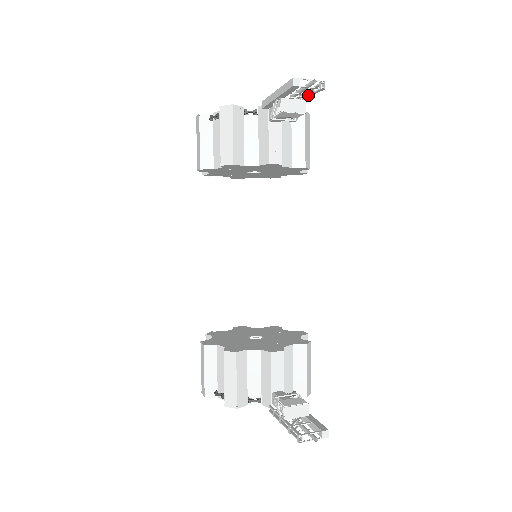
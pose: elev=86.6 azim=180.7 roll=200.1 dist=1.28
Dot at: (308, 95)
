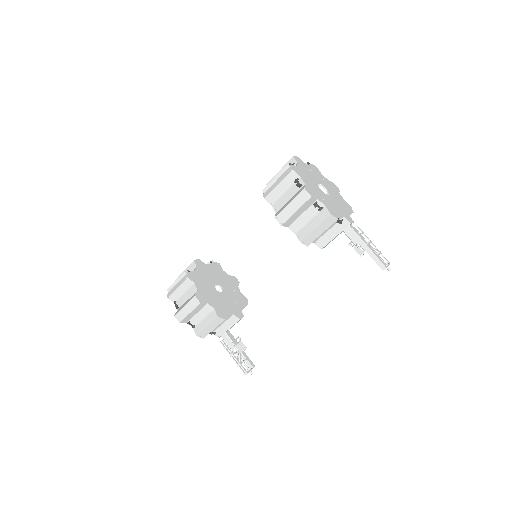
Dot at: occluded
